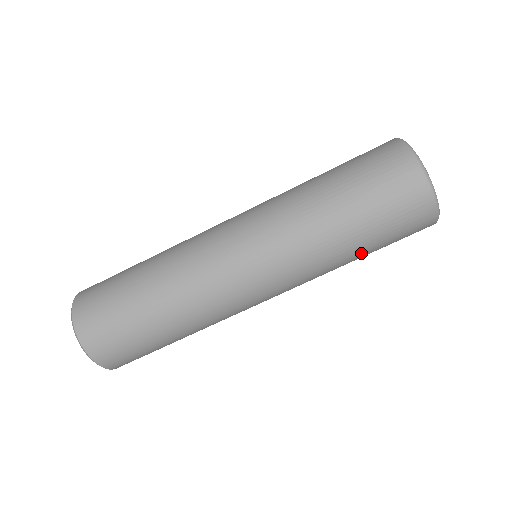
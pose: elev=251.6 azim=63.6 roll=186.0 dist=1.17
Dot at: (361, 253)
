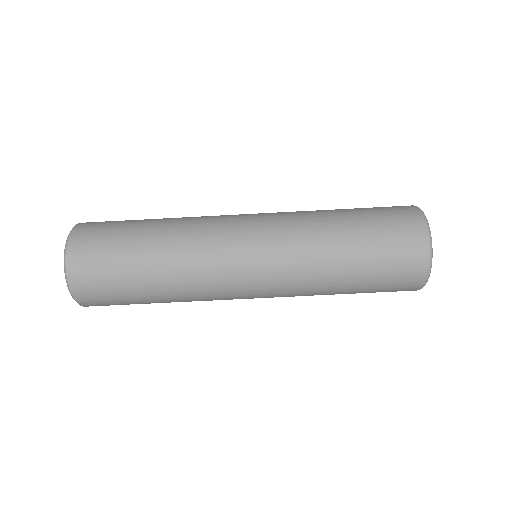
Dot at: occluded
